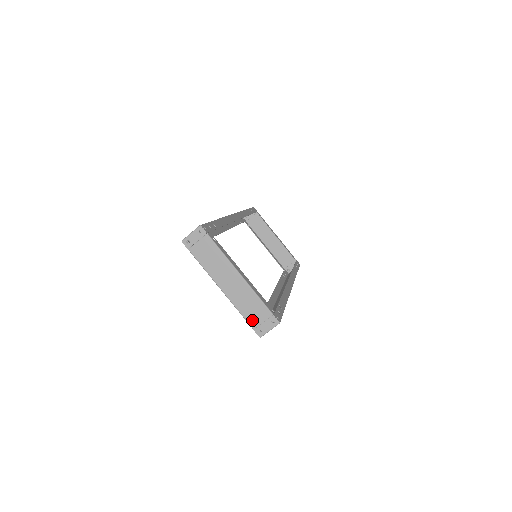
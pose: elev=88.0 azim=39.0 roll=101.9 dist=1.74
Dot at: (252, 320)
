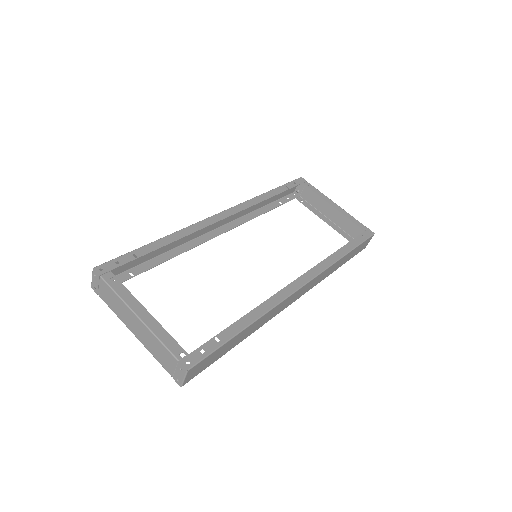
Dot at: (167, 367)
